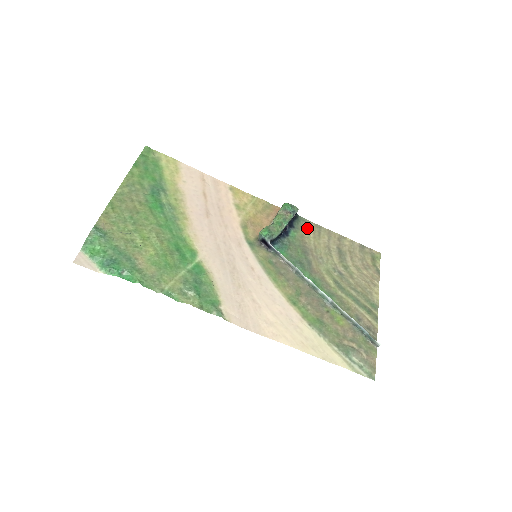
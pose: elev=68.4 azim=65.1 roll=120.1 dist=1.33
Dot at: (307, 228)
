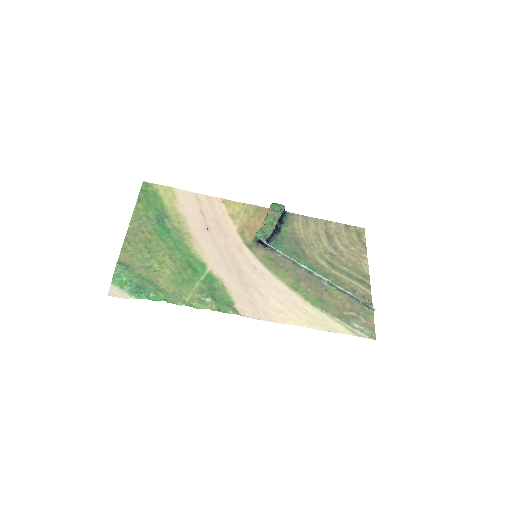
Dot at: (296, 221)
